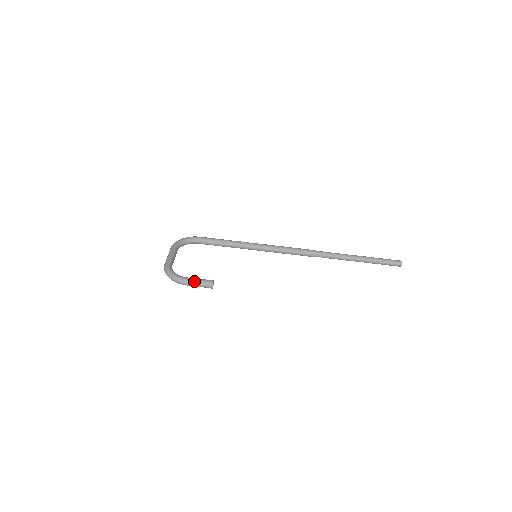
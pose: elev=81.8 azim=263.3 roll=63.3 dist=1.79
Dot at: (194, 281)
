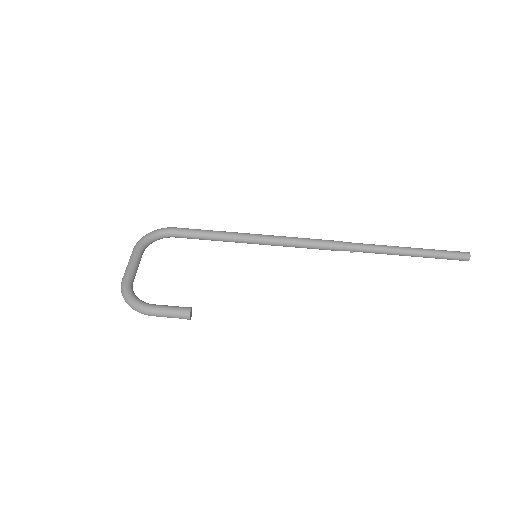
Dot at: (162, 311)
